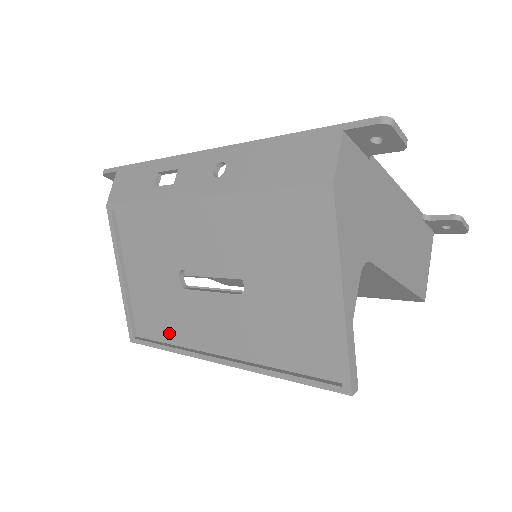
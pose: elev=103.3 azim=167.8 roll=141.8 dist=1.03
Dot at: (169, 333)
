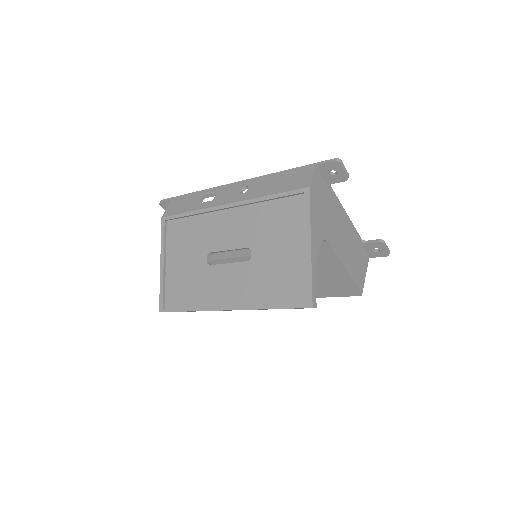
Dot at: (192, 299)
